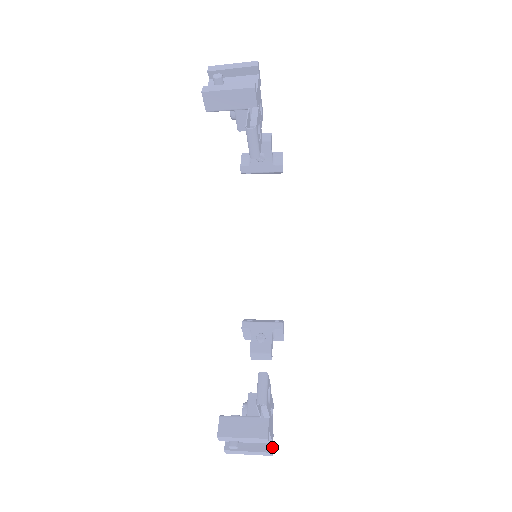
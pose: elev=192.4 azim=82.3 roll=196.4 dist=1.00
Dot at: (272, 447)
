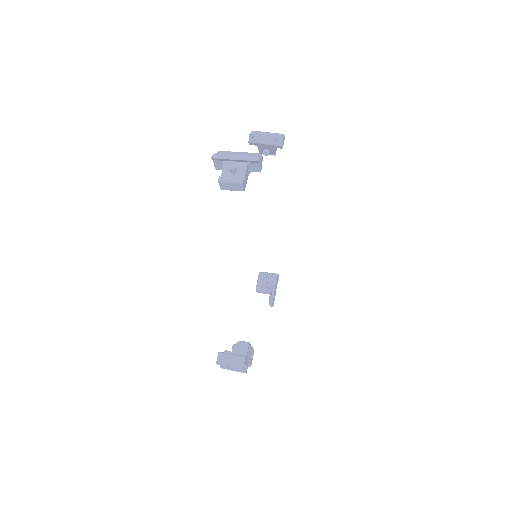
Dot at: (278, 278)
